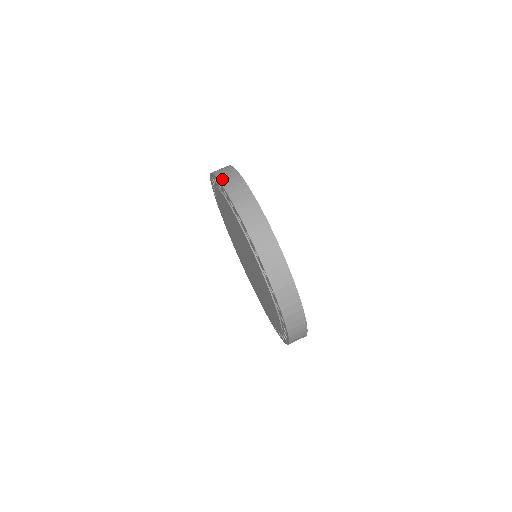
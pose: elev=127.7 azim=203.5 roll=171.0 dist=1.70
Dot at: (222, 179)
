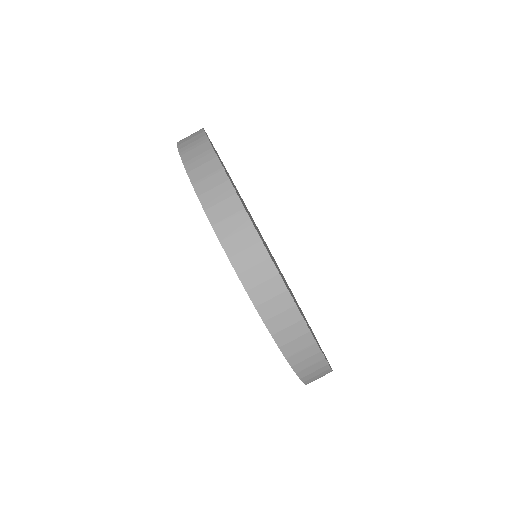
Dot at: (181, 141)
